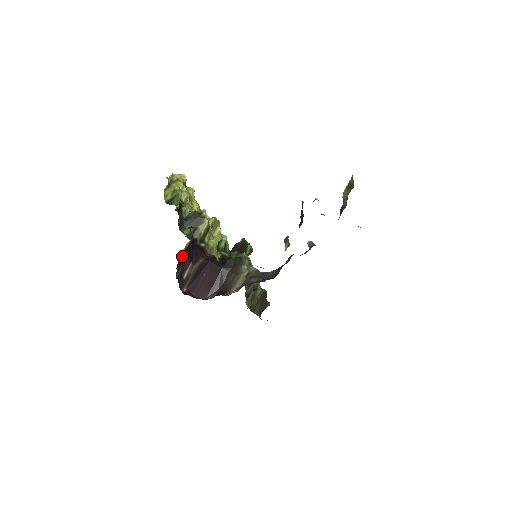
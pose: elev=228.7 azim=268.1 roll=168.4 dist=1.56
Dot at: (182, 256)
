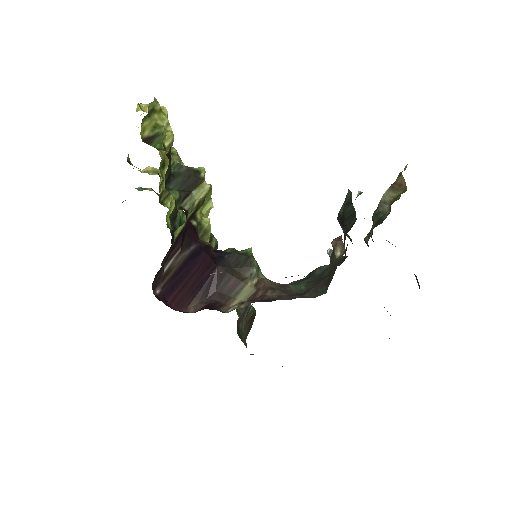
Dot at: (178, 234)
